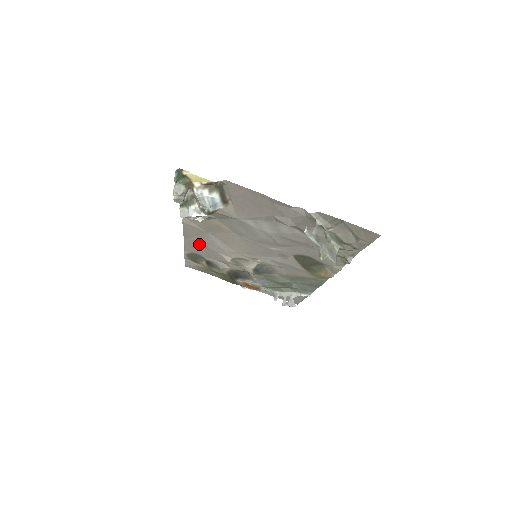
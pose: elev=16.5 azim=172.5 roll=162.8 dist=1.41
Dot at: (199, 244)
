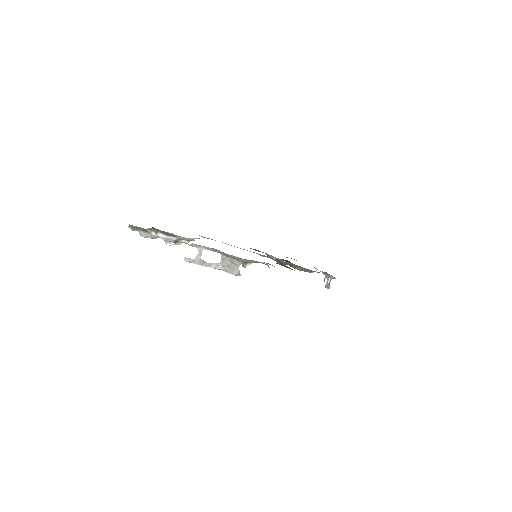
Dot at: occluded
